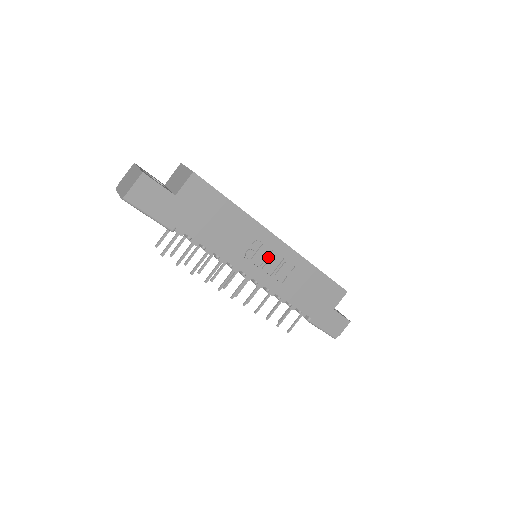
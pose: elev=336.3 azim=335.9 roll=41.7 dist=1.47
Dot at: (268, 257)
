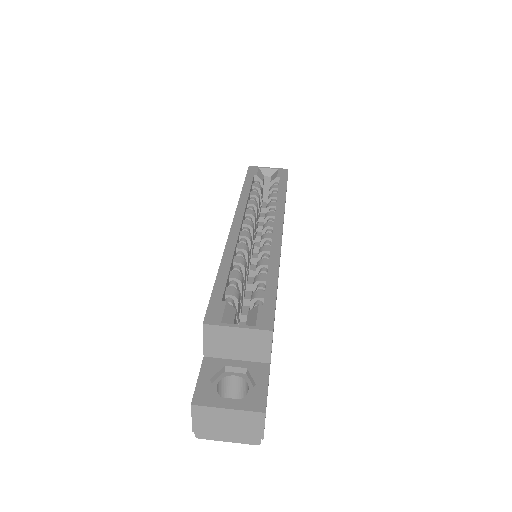
Dot at: occluded
